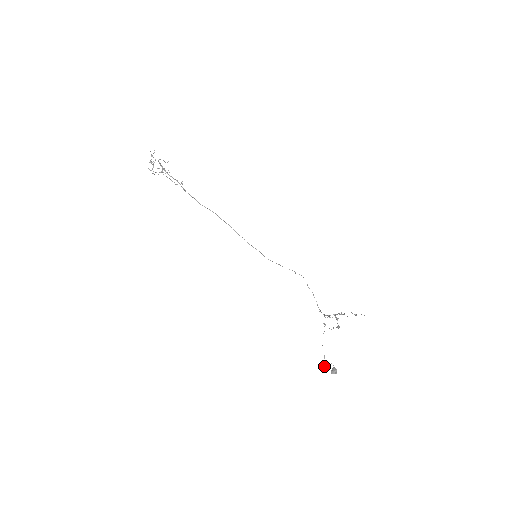
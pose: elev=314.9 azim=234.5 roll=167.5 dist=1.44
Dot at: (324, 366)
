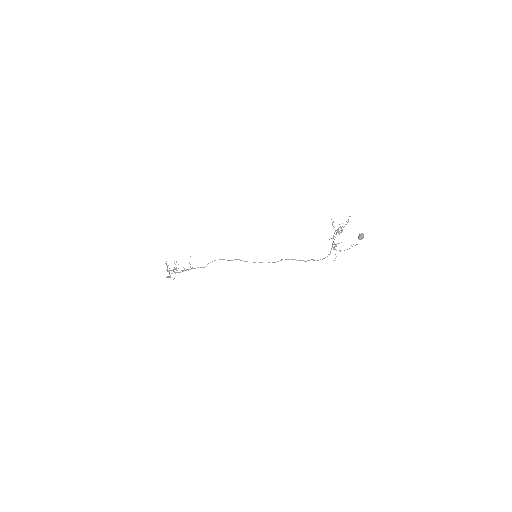
Dot at: occluded
